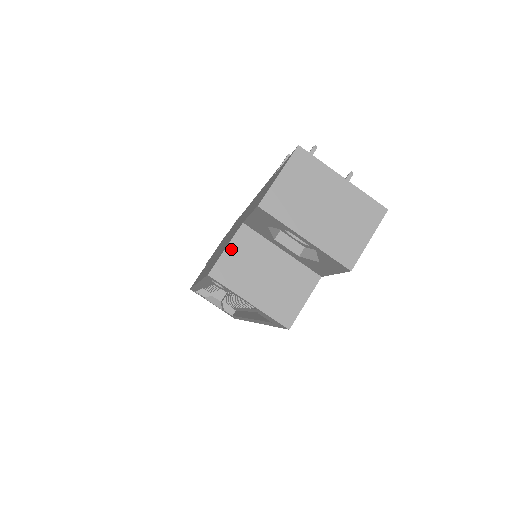
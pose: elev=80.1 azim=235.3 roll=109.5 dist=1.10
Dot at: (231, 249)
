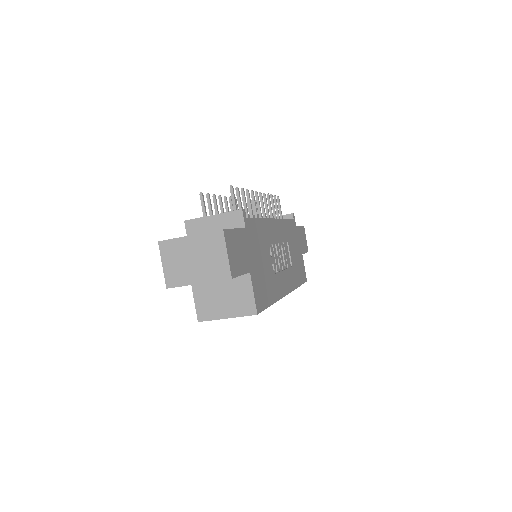
Dot at: (197, 300)
